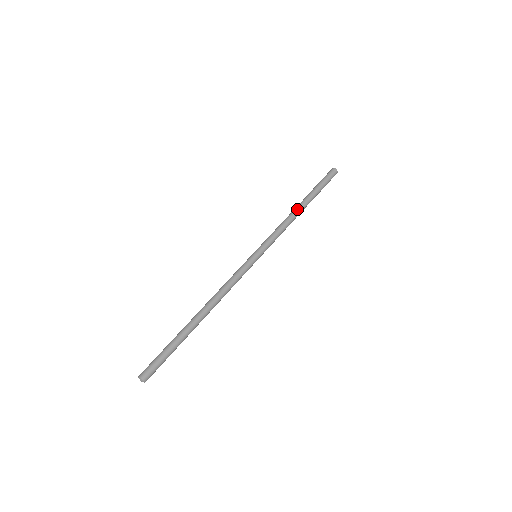
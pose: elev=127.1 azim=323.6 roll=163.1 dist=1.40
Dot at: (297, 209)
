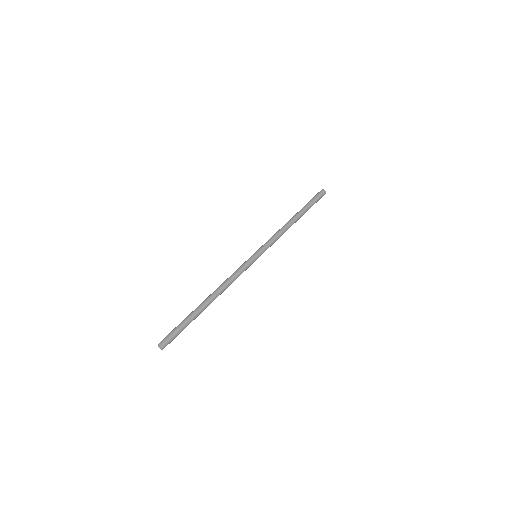
Dot at: (289, 220)
